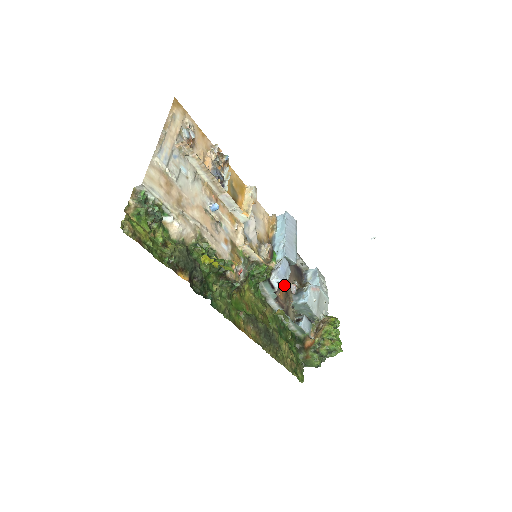
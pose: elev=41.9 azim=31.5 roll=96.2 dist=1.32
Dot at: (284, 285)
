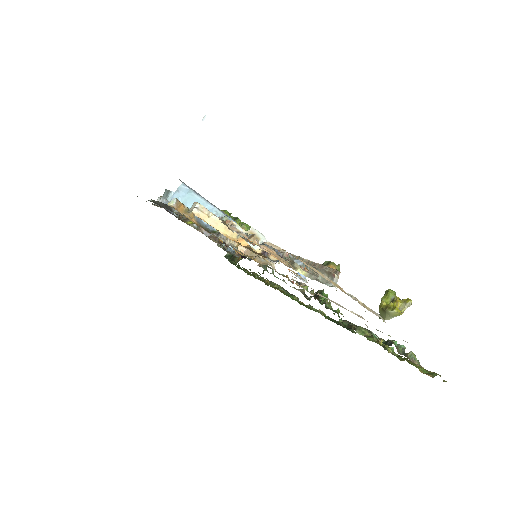
Dot at: occluded
